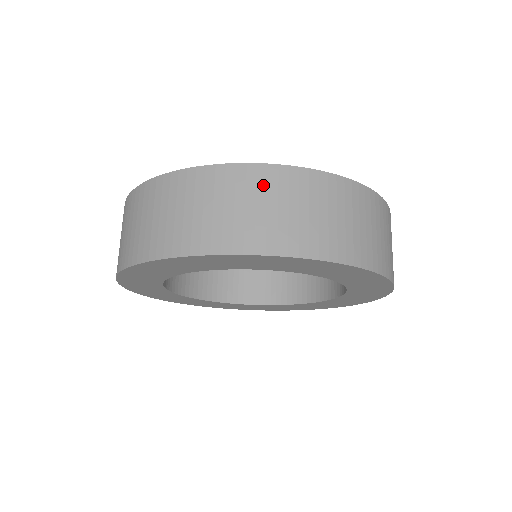
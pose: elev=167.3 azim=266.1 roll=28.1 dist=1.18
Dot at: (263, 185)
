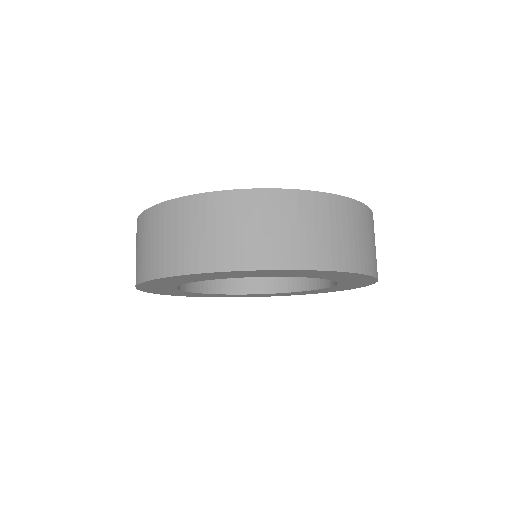
Dot at: (276, 208)
